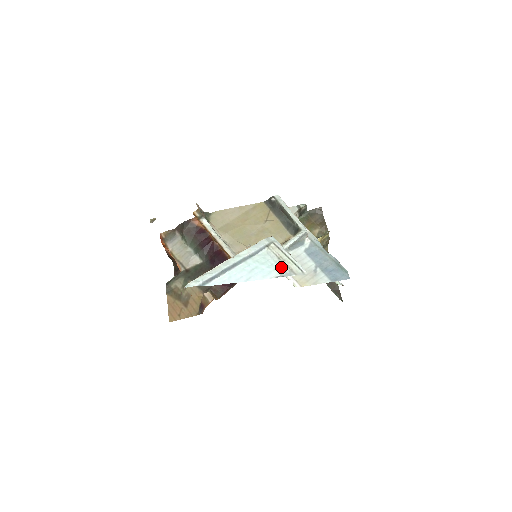
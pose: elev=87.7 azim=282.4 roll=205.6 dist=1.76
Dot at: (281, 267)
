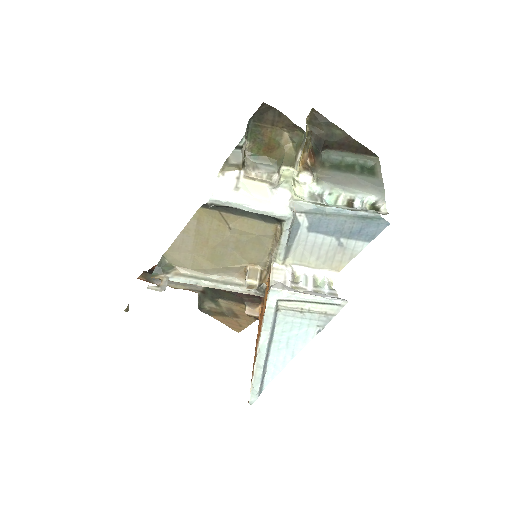
Dot at: (312, 319)
